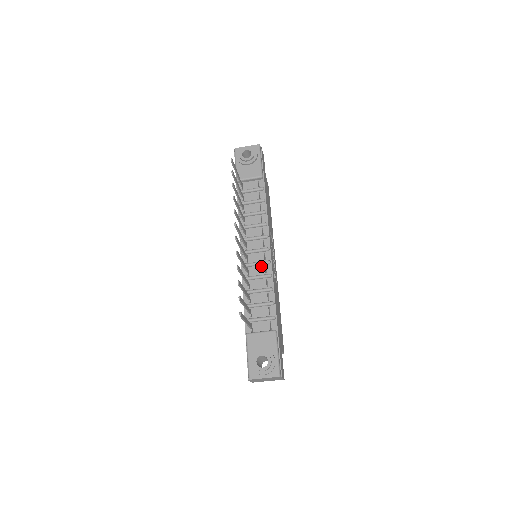
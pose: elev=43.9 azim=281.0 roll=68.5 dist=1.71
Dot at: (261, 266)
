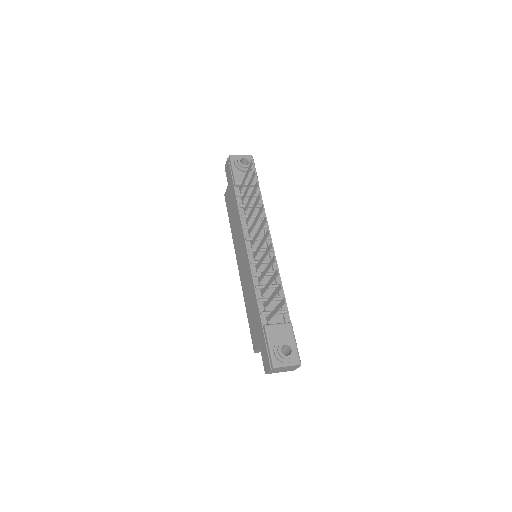
Dot at: occluded
